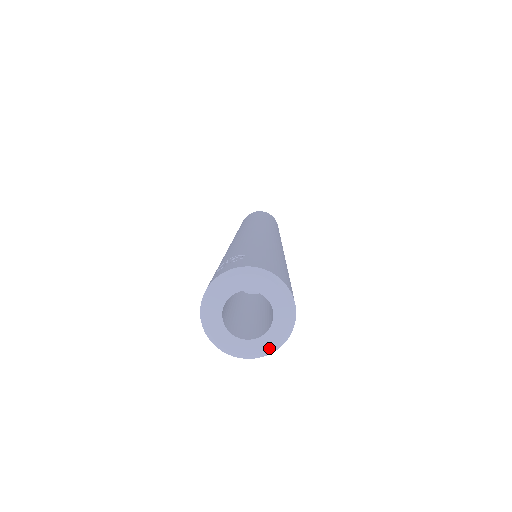
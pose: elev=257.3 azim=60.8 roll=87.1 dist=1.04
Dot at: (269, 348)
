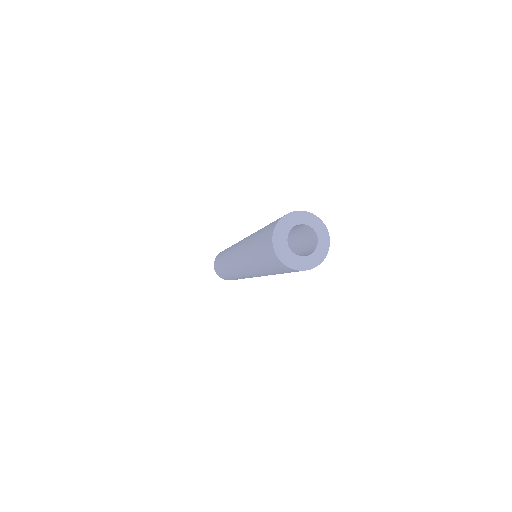
Dot at: (293, 263)
